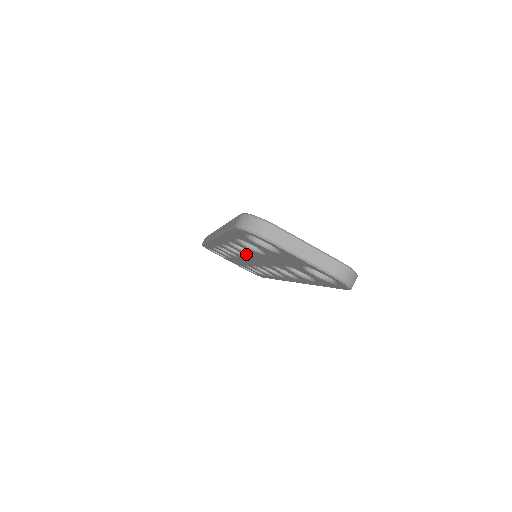
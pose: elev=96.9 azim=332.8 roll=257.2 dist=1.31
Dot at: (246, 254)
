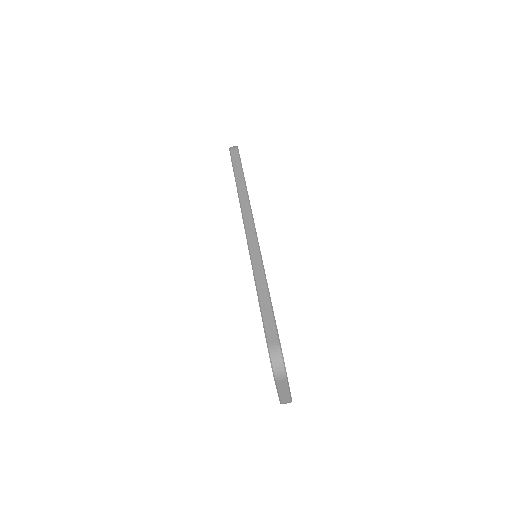
Dot at: occluded
